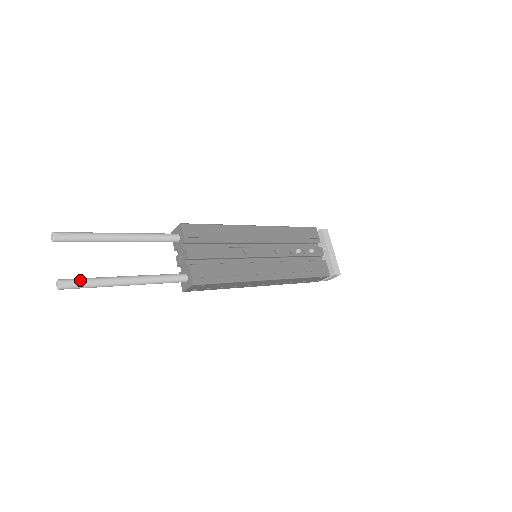
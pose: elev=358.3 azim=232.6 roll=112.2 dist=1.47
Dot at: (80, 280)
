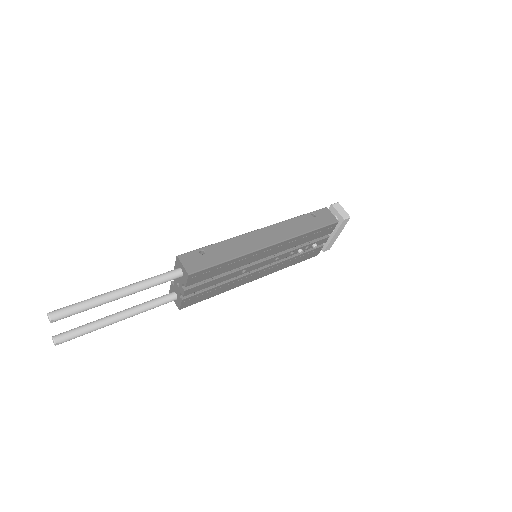
Dot at: (75, 337)
